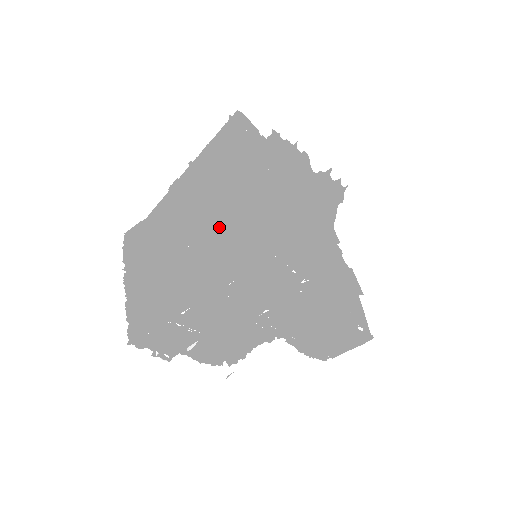
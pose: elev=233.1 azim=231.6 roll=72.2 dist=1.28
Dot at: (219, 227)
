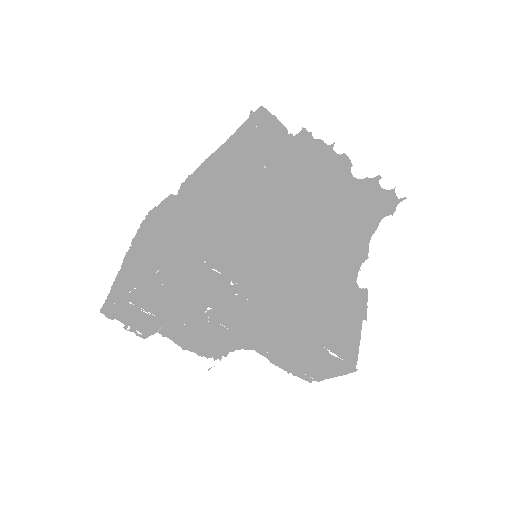
Dot at: (180, 217)
